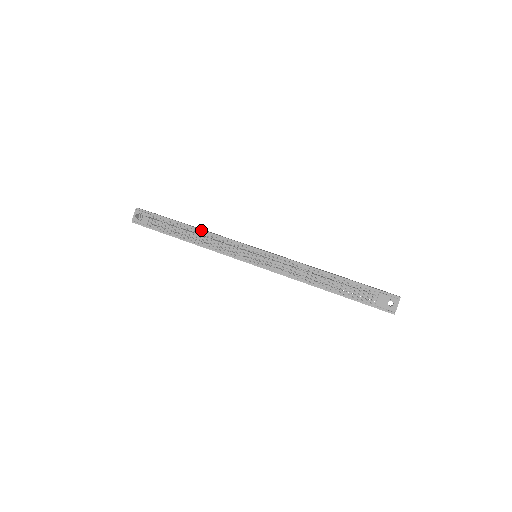
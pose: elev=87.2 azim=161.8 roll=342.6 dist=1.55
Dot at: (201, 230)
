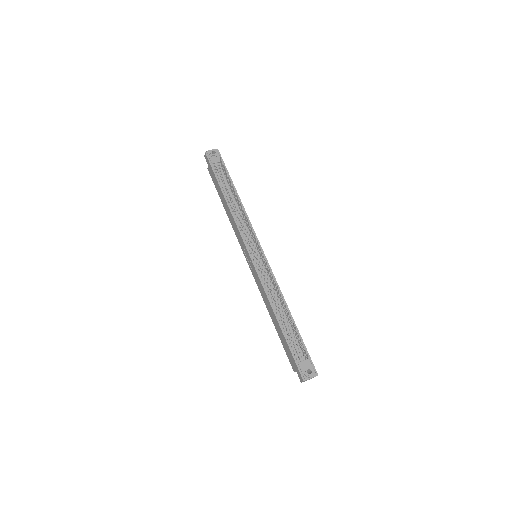
Dot at: (242, 204)
